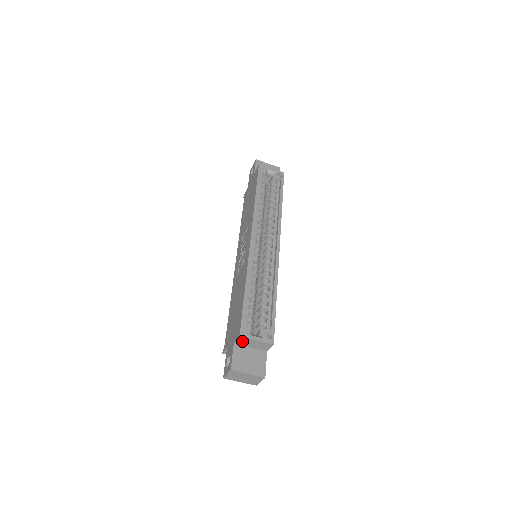
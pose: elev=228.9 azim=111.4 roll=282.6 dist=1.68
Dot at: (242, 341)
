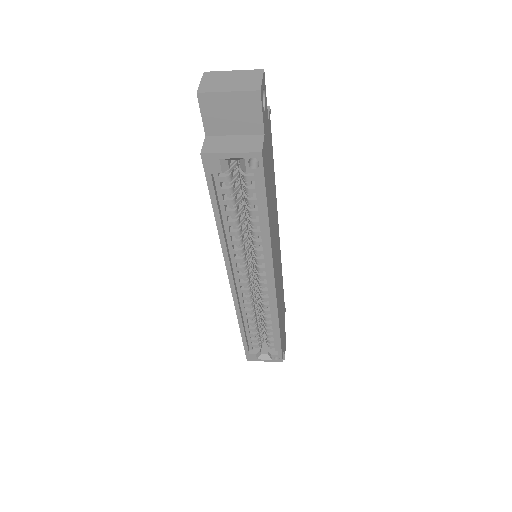
Dot at: occluded
